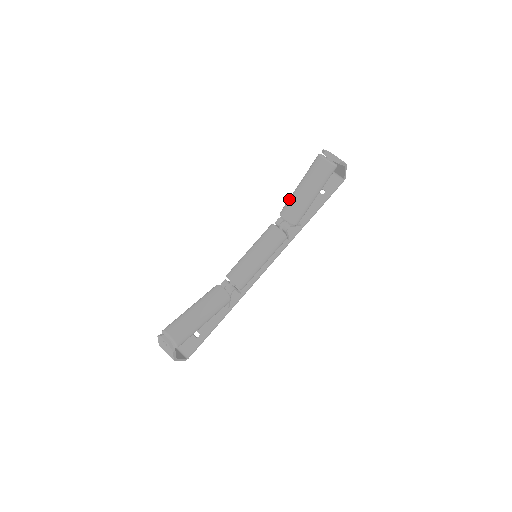
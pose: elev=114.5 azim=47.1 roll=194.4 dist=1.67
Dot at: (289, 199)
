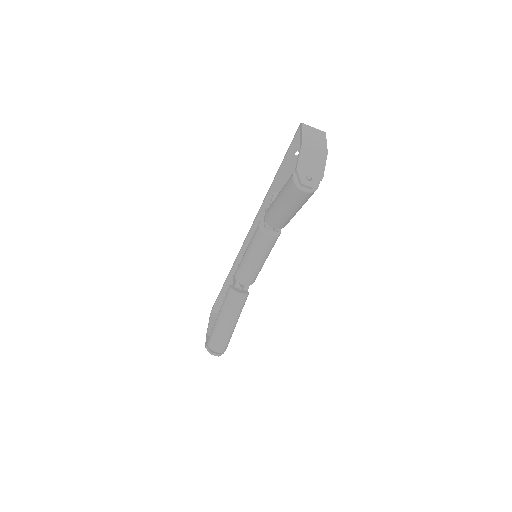
Dot at: (271, 213)
